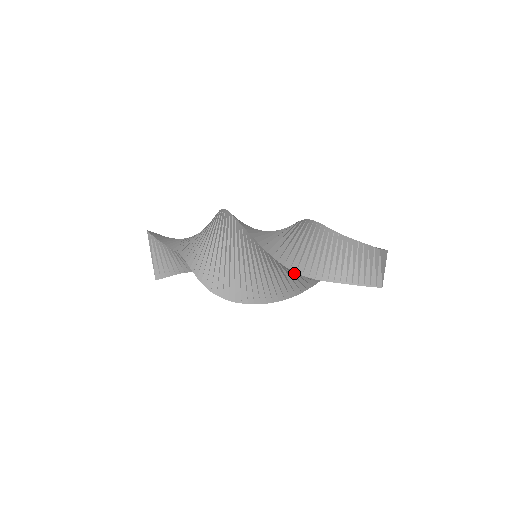
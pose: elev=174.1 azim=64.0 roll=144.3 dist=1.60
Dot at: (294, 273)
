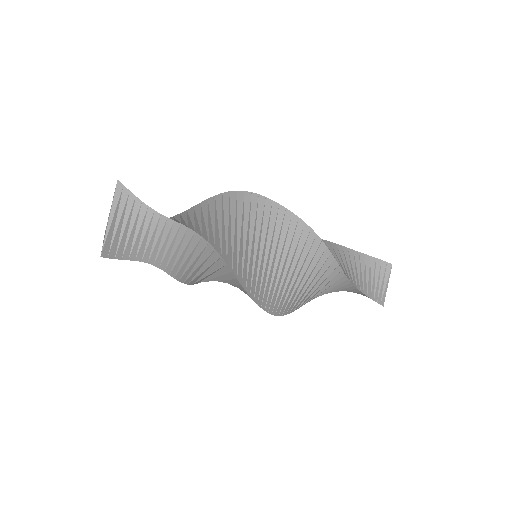
Dot at: (326, 270)
